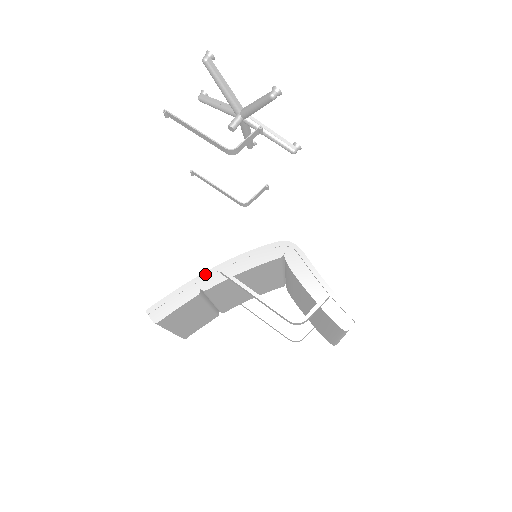
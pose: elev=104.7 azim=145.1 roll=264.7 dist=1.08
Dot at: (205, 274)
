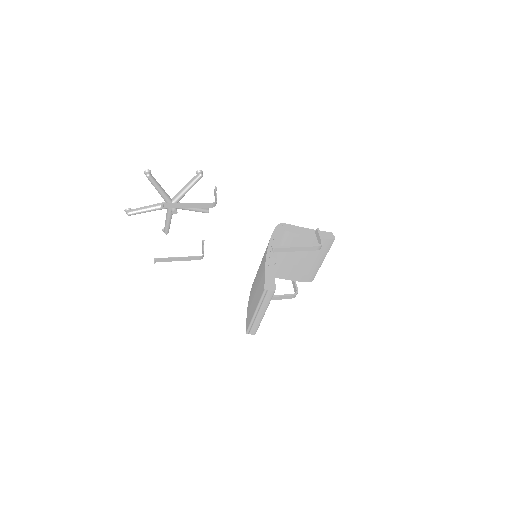
Dot at: (267, 257)
